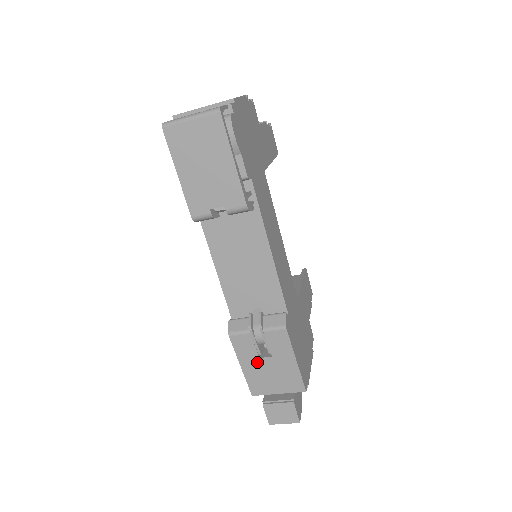
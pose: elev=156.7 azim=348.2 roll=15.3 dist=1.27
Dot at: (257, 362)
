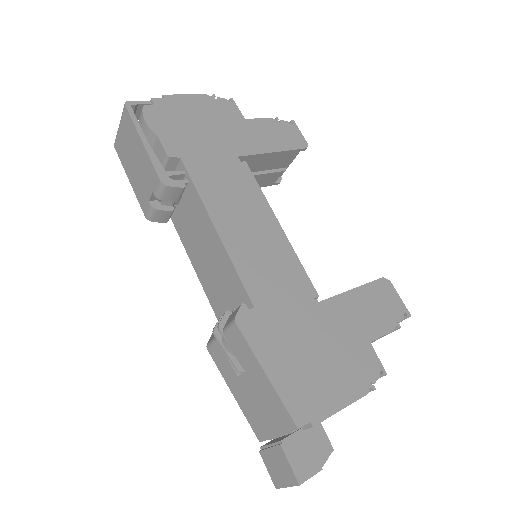
Dot at: (239, 383)
